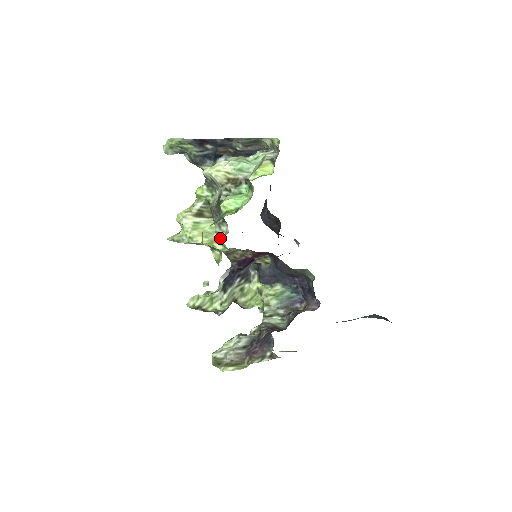
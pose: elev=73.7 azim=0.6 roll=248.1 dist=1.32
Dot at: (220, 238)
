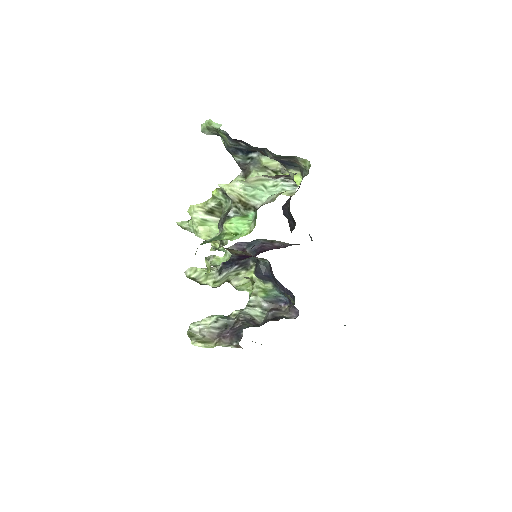
Dot at: (220, 243)
